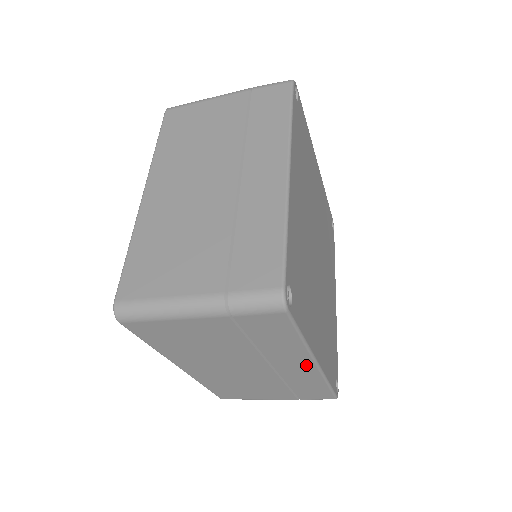
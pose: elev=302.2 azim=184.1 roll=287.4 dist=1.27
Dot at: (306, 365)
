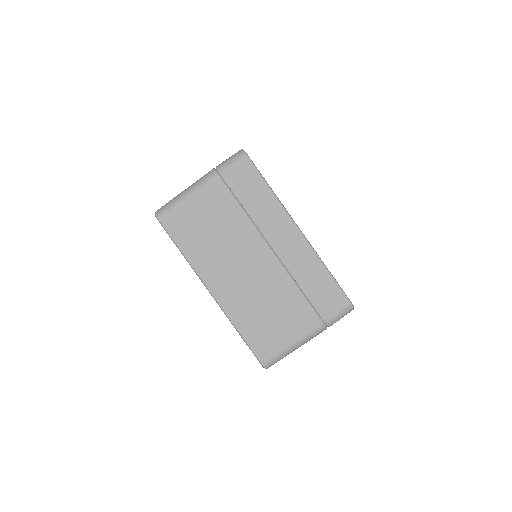
Dot at: occluded
